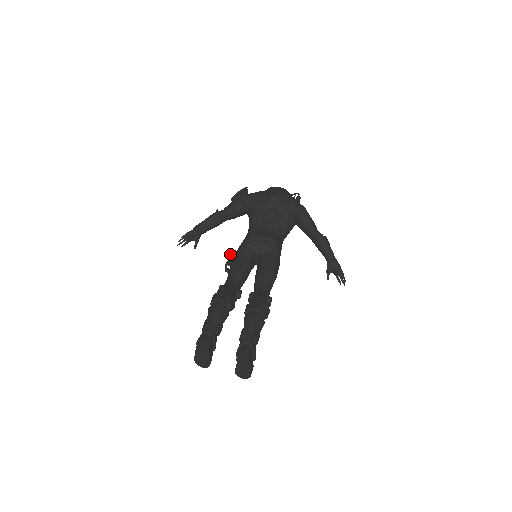
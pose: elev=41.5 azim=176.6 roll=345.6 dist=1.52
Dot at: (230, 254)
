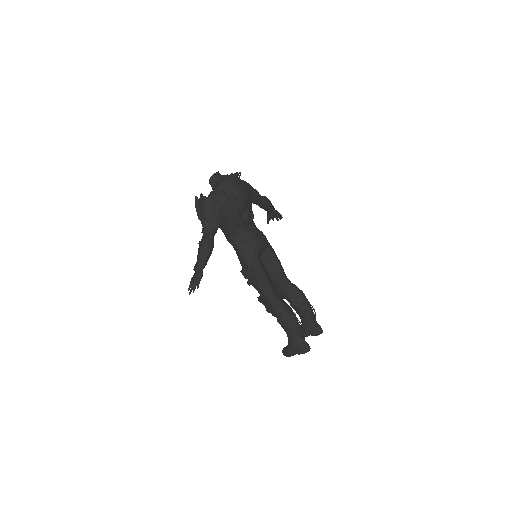
Dot at: (251, 273)
